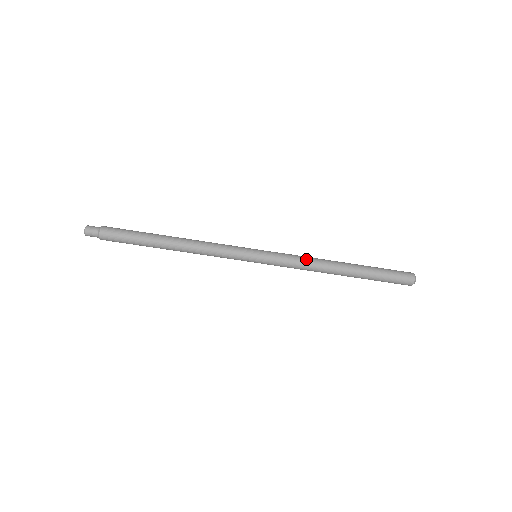
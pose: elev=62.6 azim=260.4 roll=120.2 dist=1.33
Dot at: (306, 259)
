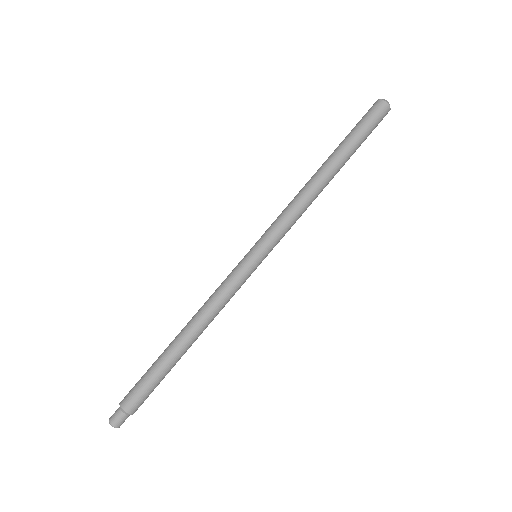
Dot at: (291, 203)
